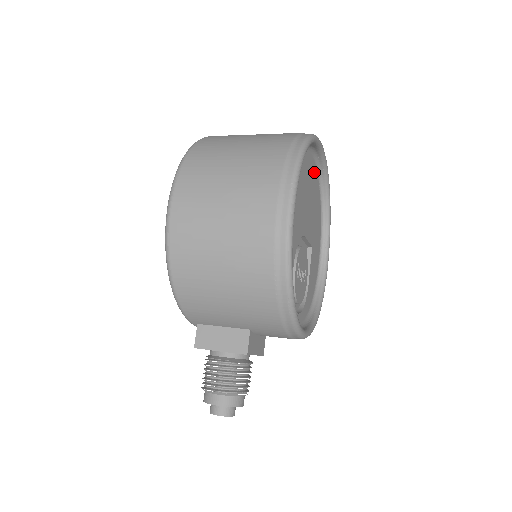
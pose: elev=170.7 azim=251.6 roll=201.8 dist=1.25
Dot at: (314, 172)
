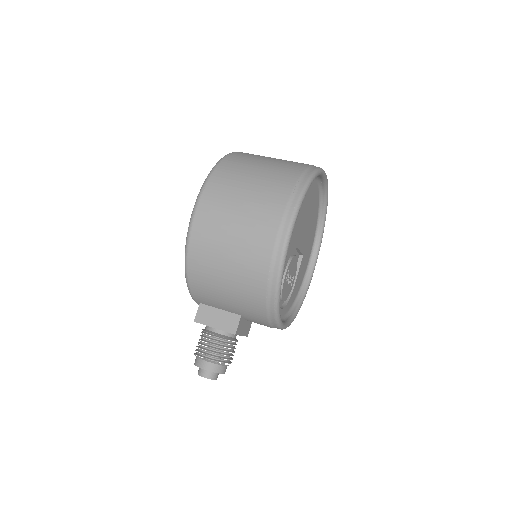
Dot at: (316, 195)
